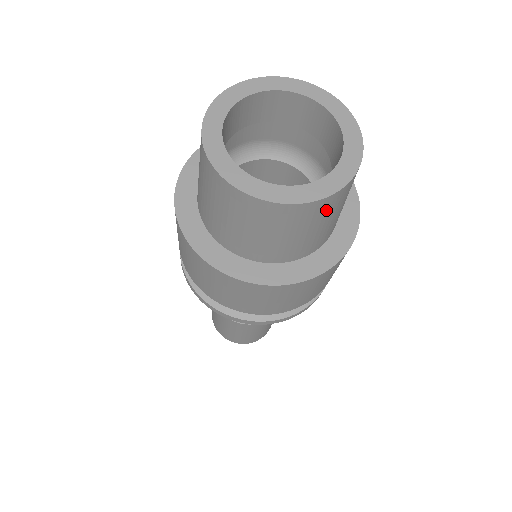
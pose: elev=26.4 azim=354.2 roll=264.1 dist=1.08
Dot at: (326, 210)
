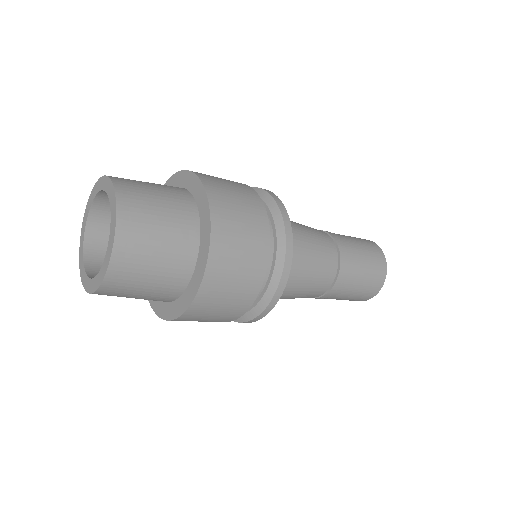
Dot at: (128, 270)
